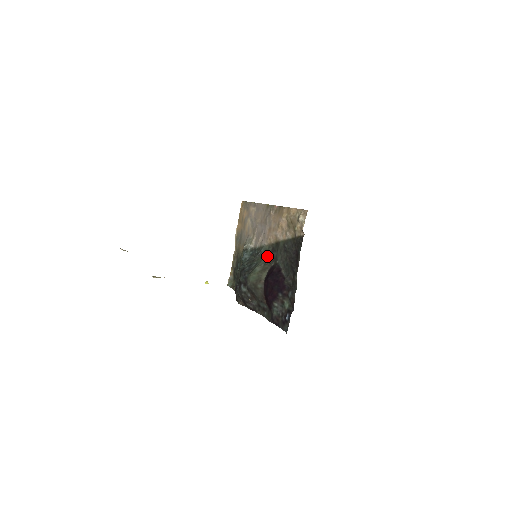
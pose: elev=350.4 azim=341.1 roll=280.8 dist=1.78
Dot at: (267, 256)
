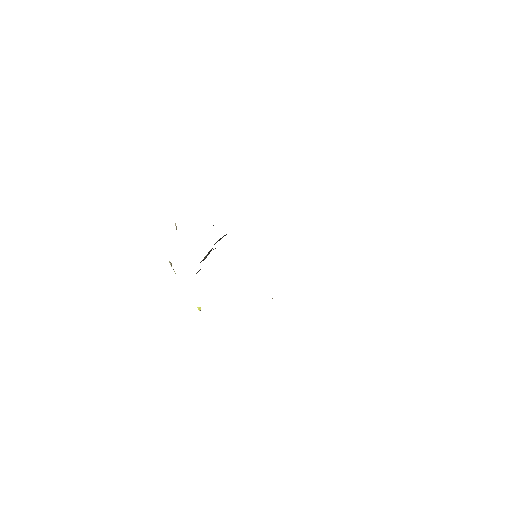
Dot at: occluded
